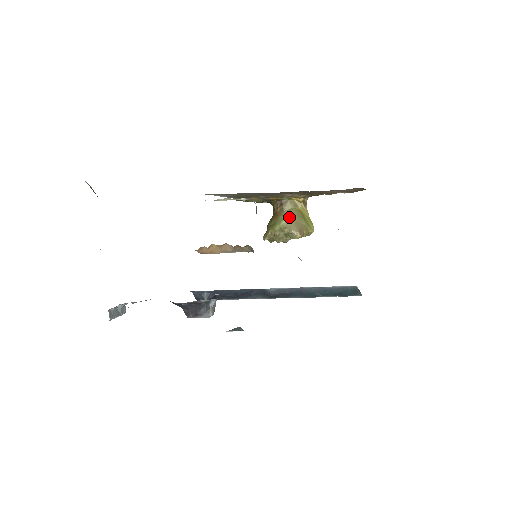
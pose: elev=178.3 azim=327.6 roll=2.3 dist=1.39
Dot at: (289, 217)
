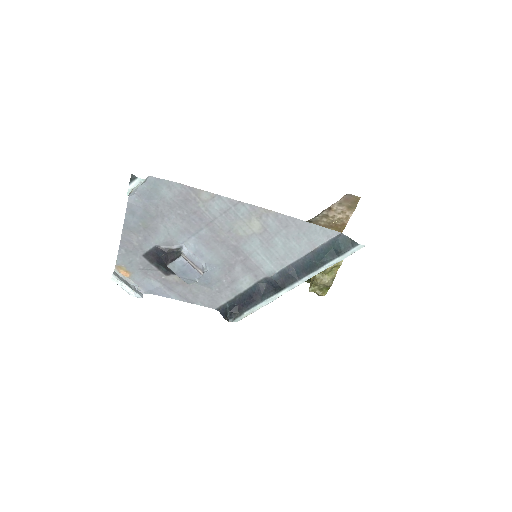
Dot at: occluded
